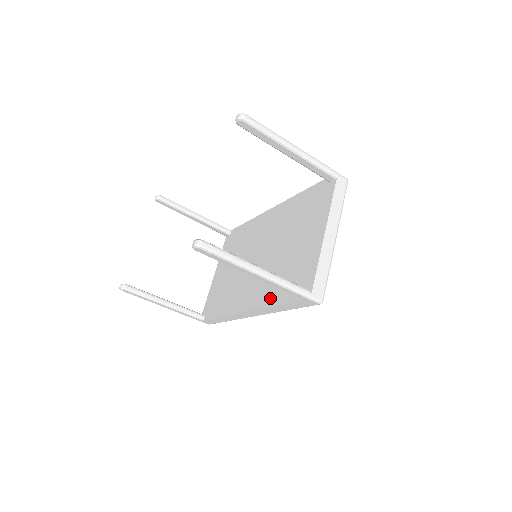
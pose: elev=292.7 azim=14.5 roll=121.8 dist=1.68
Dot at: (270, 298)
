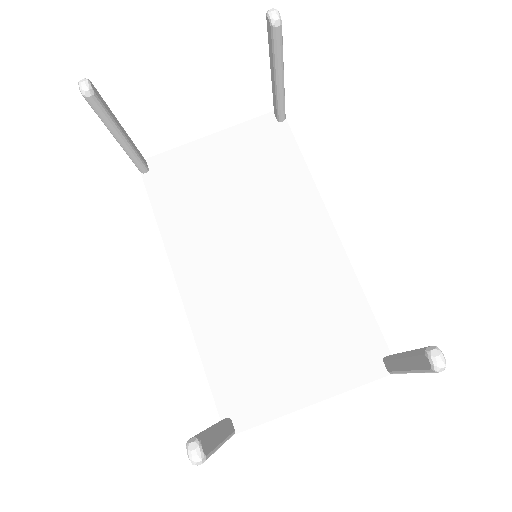
Dot at: (209, 343)
